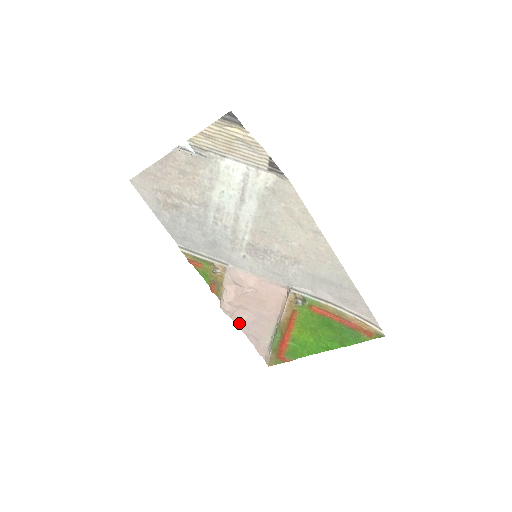
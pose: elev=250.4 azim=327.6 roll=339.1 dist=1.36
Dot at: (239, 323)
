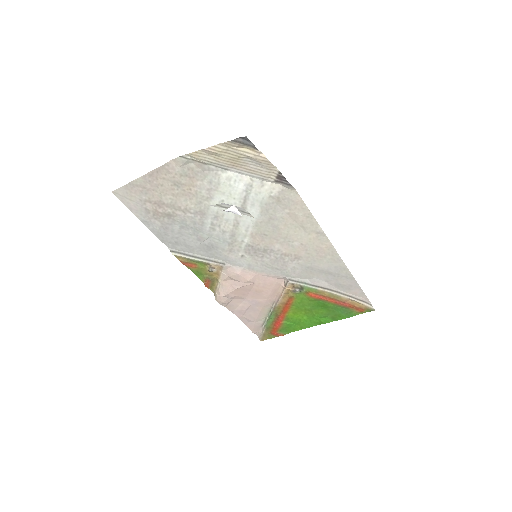
Dot at: (233, 310)
